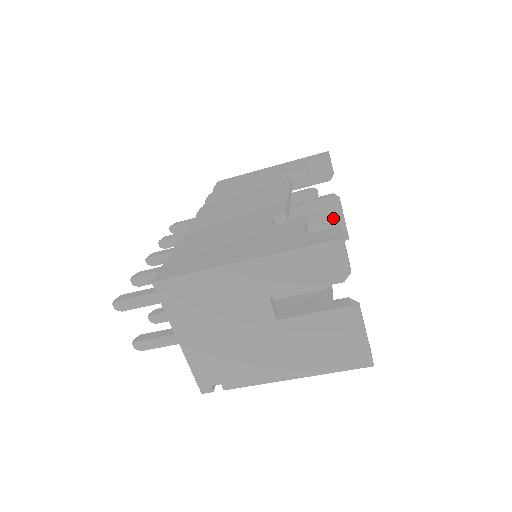
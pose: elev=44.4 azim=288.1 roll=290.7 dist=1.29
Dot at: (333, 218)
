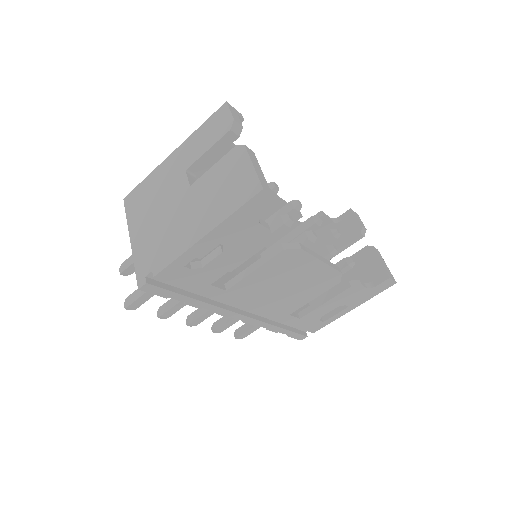
Dot at: (372, 266)
